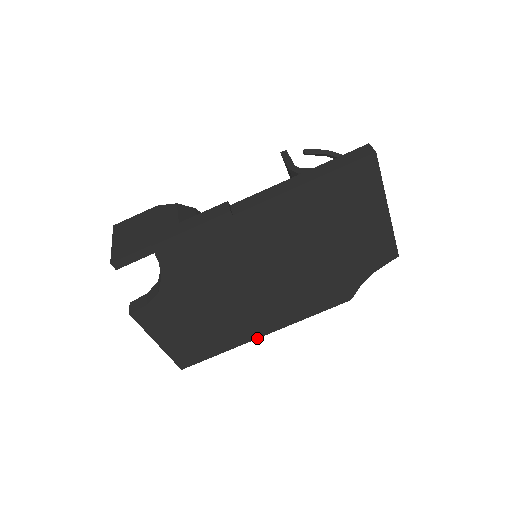
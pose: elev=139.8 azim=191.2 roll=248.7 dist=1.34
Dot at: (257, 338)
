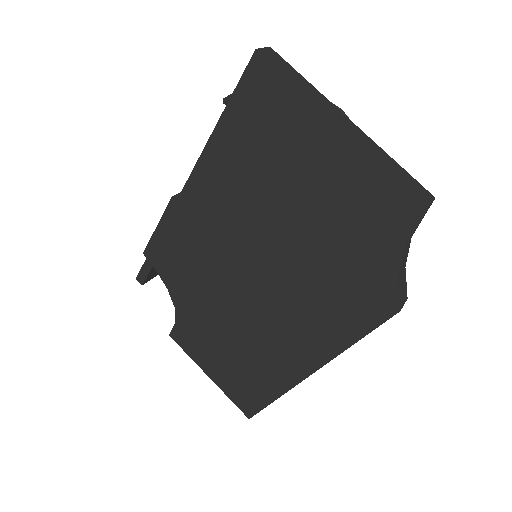
Dot at: (303, 379)
